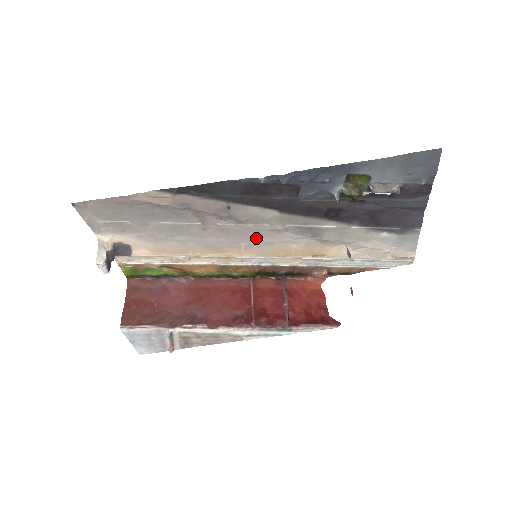
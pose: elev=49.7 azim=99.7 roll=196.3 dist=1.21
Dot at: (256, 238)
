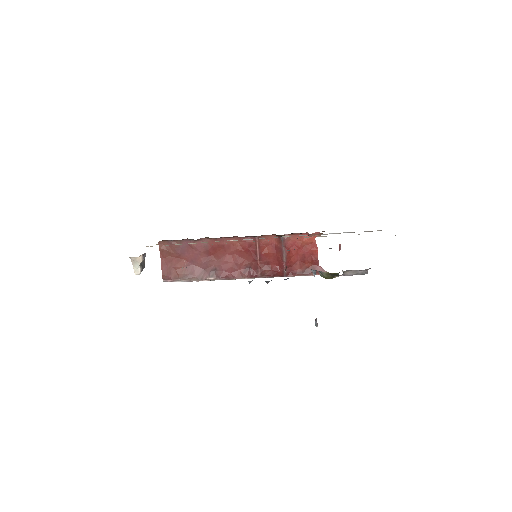
Dot at: occluded
